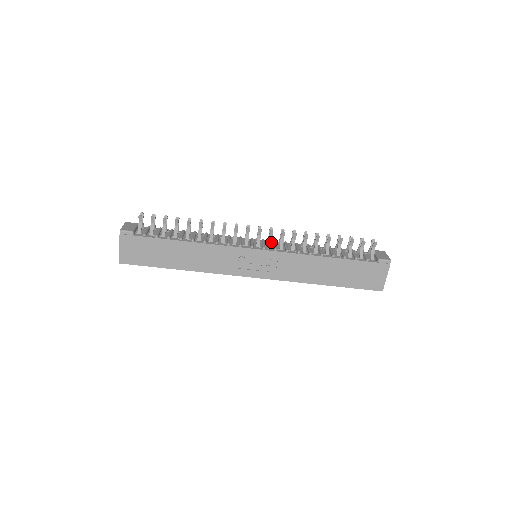
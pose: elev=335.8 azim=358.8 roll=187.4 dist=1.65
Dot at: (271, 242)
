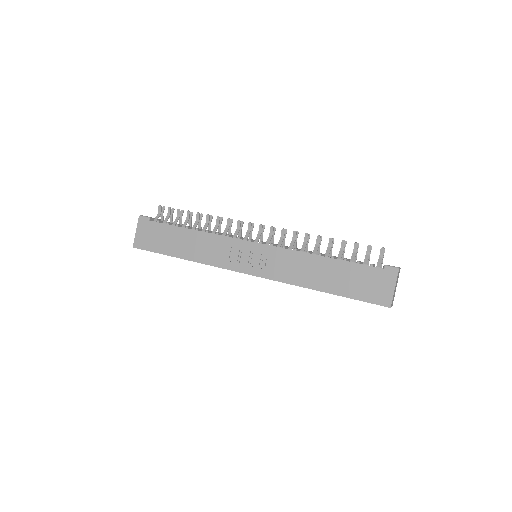
Dot at: (270, 239)
